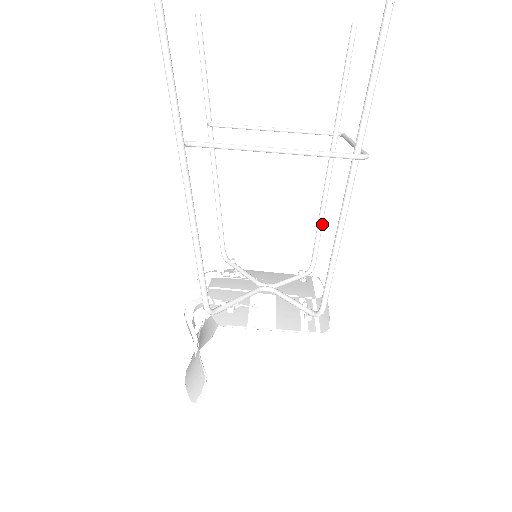
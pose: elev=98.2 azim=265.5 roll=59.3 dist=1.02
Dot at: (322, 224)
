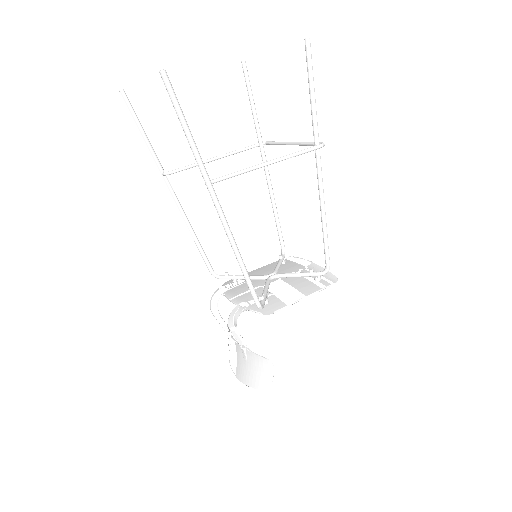
Dot at: occluded
